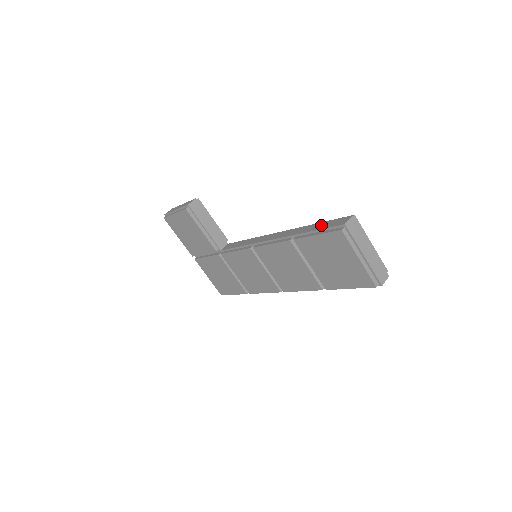
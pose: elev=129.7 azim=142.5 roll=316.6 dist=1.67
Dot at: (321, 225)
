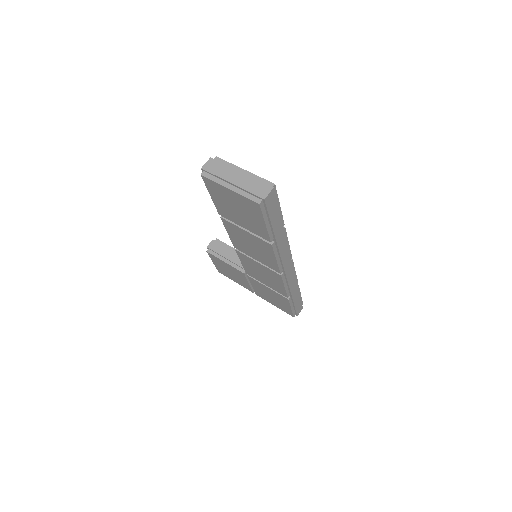
Dot at: occluded
